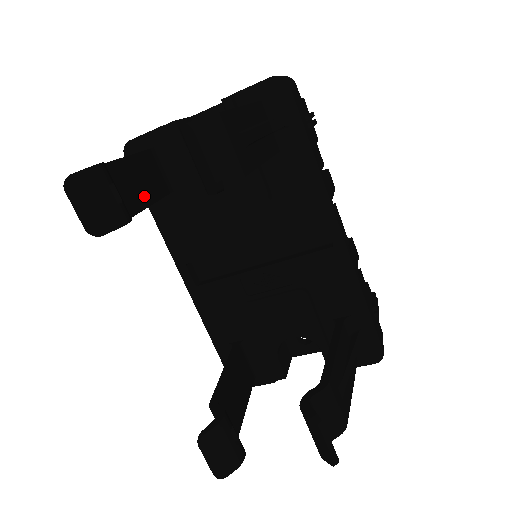
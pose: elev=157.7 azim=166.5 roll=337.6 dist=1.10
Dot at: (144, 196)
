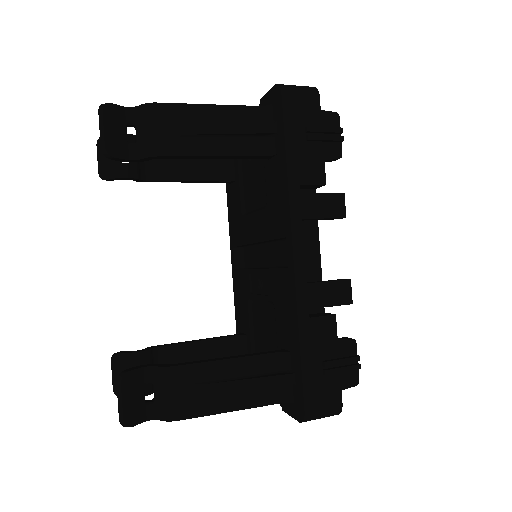
Dot at: (183, 172)
